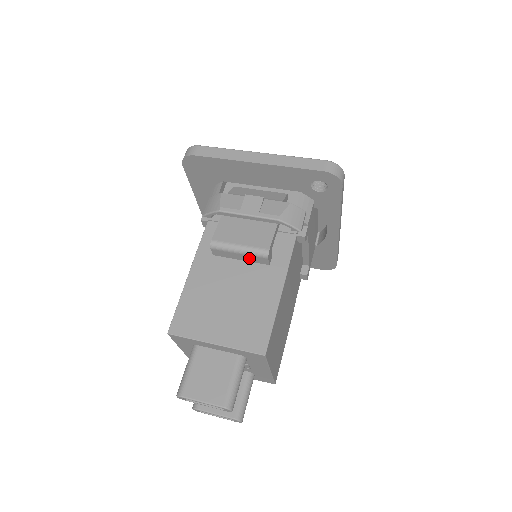
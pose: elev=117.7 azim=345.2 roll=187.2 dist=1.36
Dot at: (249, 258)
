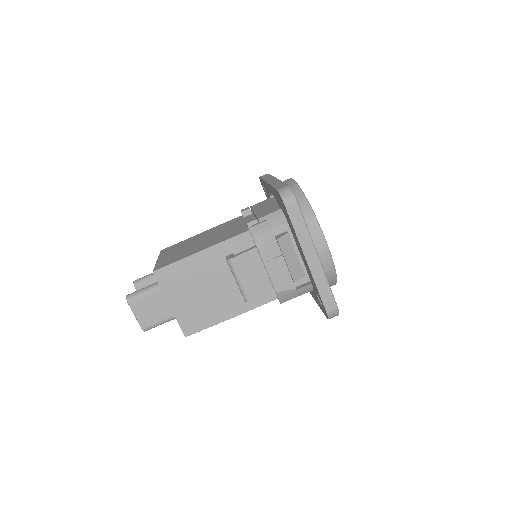
Dot at: occluded
